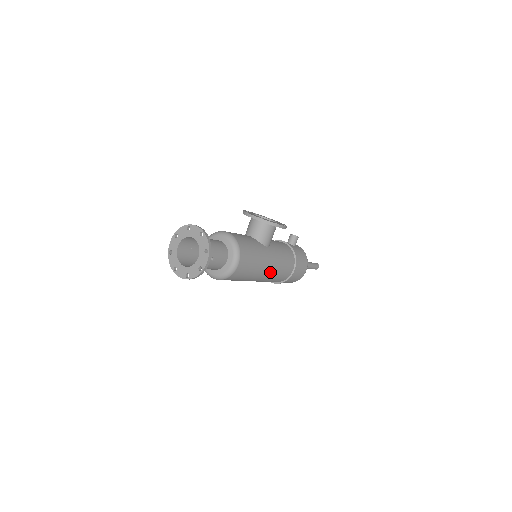
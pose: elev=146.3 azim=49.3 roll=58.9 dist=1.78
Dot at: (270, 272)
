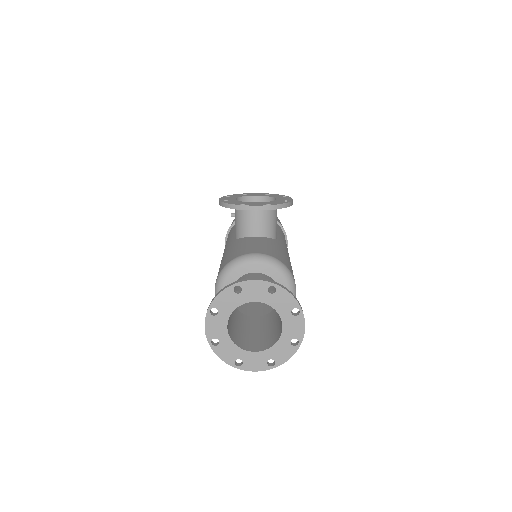
Dot at: occluded
